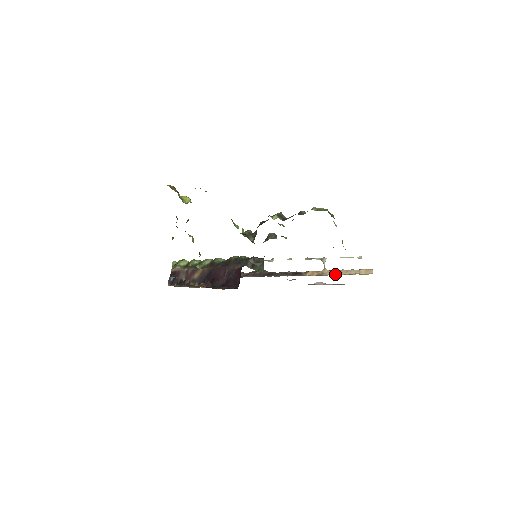
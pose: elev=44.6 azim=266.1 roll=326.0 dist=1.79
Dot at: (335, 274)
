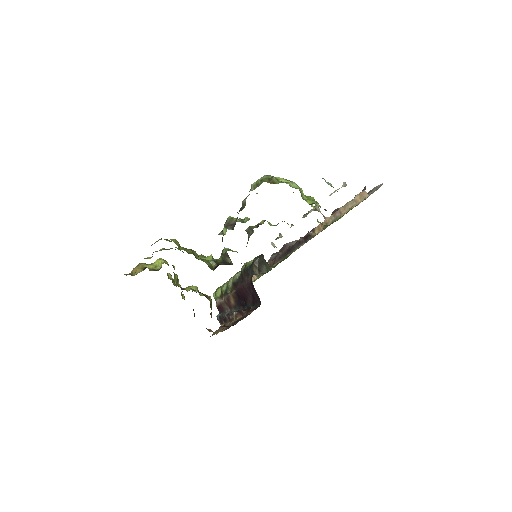
Dot at: (336, 218)
